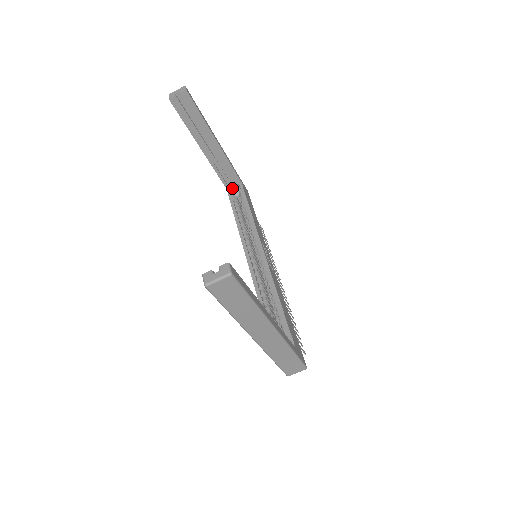
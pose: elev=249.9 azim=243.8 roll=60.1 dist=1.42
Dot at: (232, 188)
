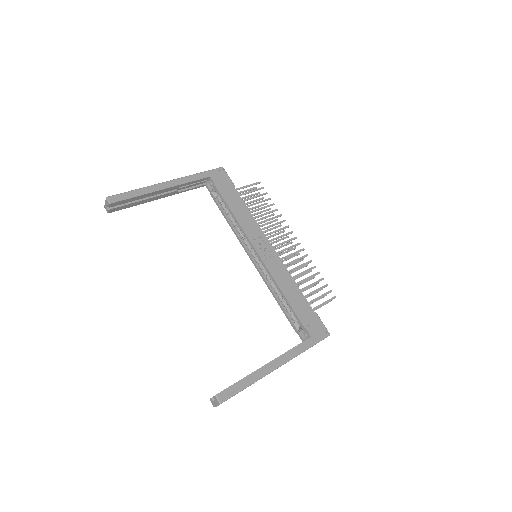
Dot at: (208, 181)
